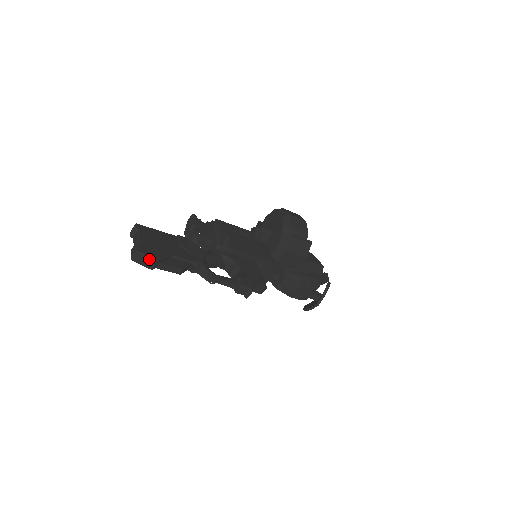
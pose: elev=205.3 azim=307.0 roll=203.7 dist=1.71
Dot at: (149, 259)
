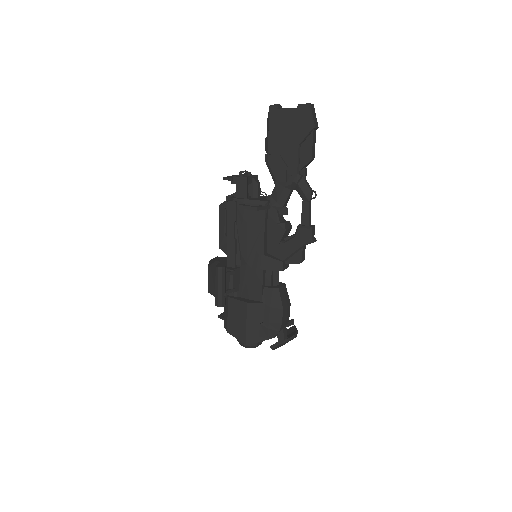
Dot at: (316, 119)
